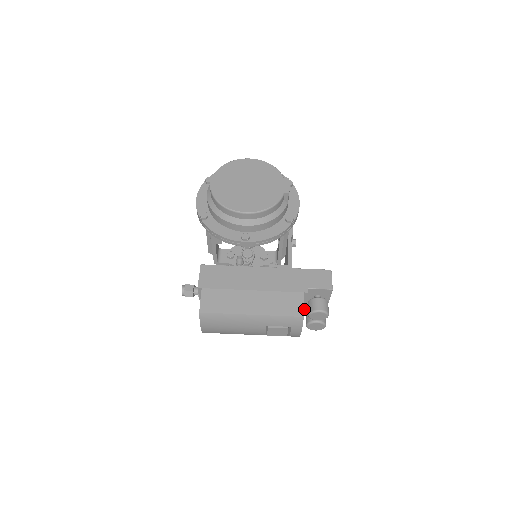
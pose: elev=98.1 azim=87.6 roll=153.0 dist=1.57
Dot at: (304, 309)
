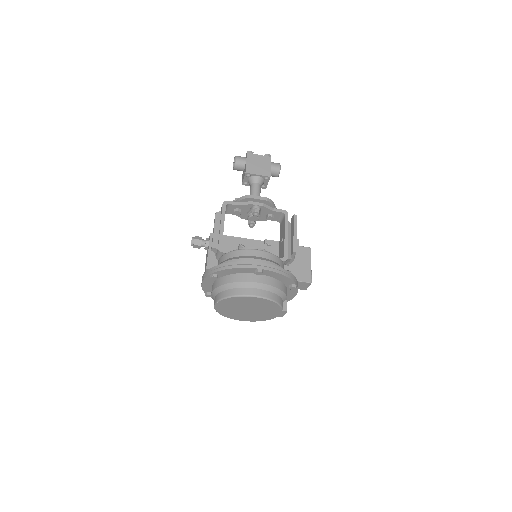
Dot at: occluded
